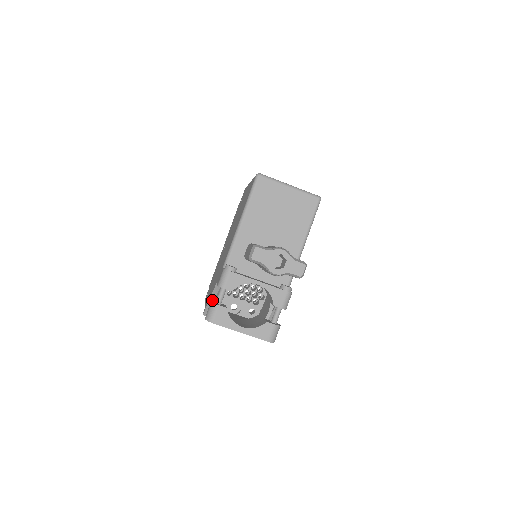
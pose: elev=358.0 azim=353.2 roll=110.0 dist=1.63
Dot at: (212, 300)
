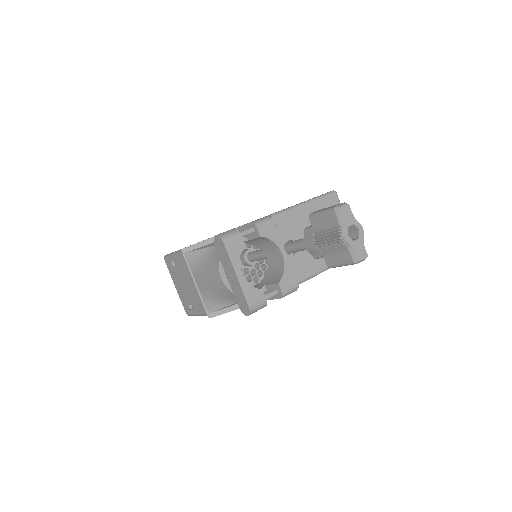
Dot at: (211, 241)
